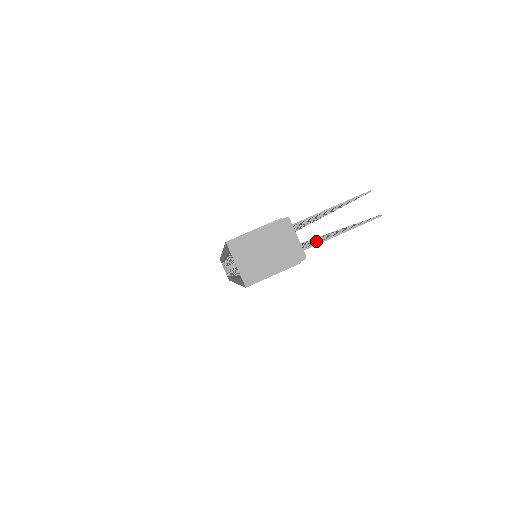
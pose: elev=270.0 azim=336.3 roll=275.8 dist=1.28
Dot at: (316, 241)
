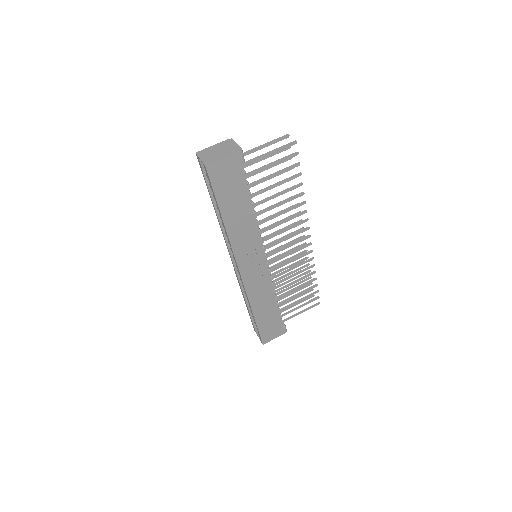
Dot at: (271, 185)
